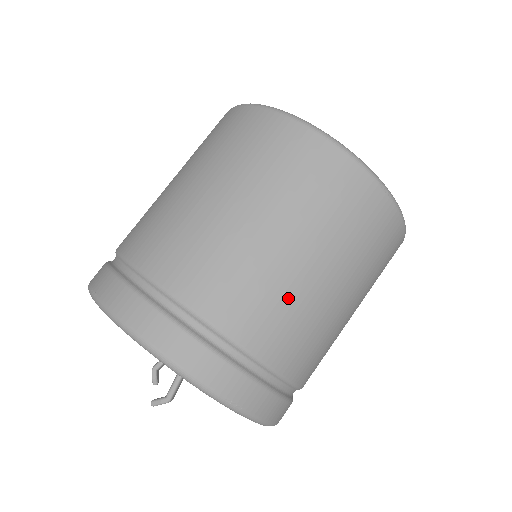
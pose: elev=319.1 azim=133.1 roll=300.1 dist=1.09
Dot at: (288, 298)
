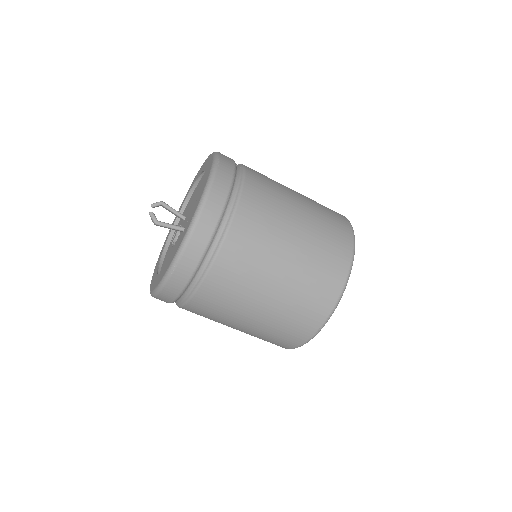
Dot at: (246, 286)
